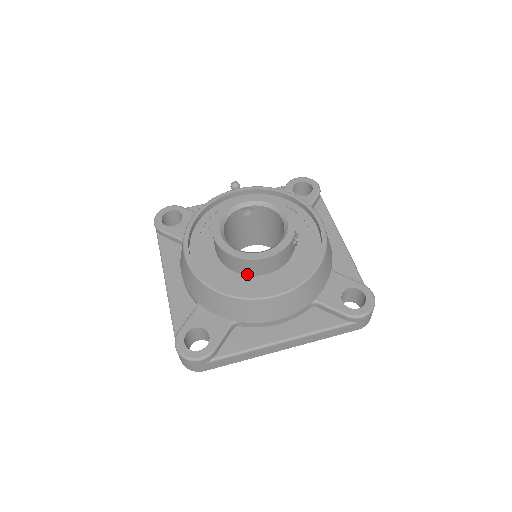
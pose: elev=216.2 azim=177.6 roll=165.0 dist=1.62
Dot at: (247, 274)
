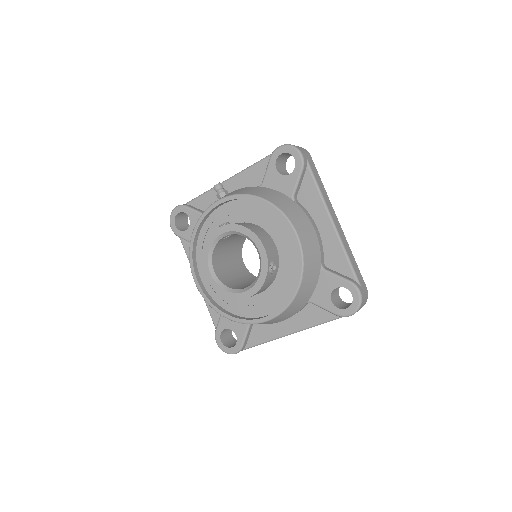
Dot at: occluded
